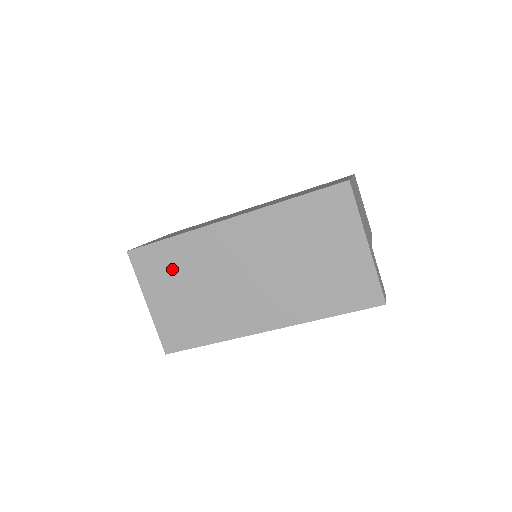
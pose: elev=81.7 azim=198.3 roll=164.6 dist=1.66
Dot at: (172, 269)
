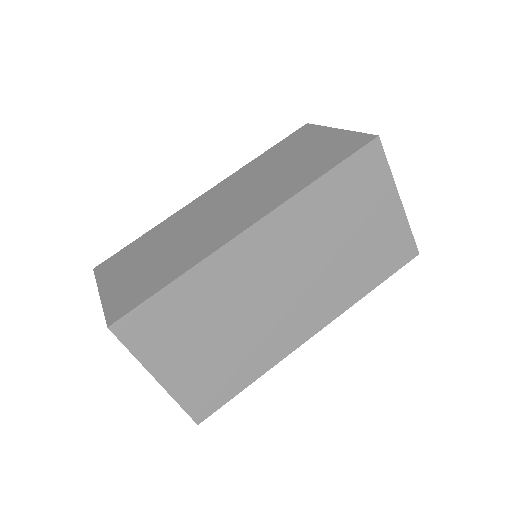
Dot at: (185, 320)
